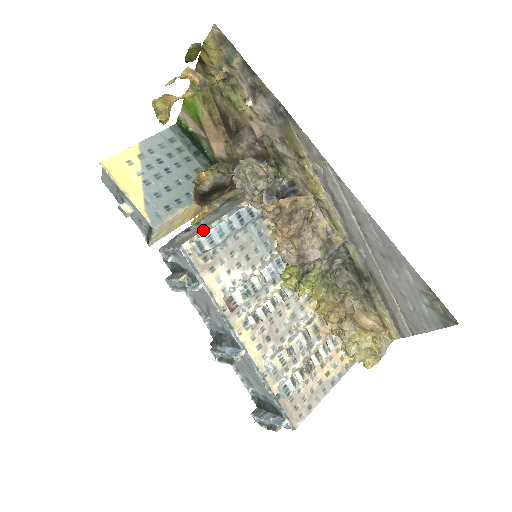
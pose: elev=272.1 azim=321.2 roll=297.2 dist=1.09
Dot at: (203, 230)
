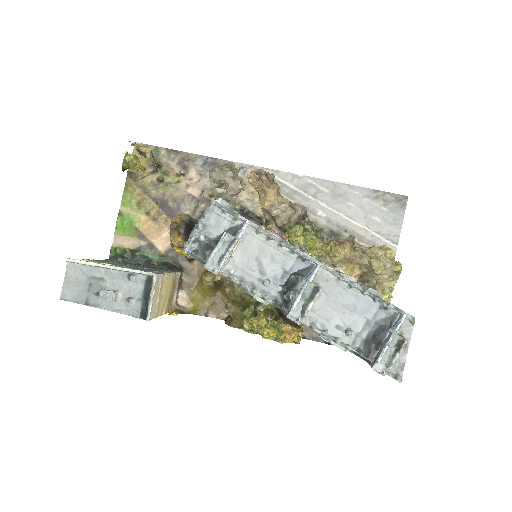
Dot at: occluded
